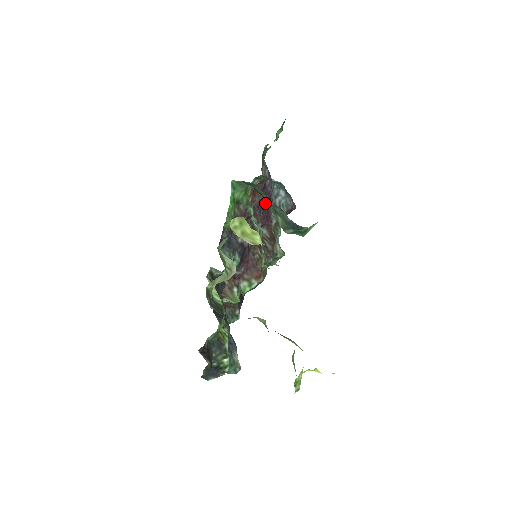
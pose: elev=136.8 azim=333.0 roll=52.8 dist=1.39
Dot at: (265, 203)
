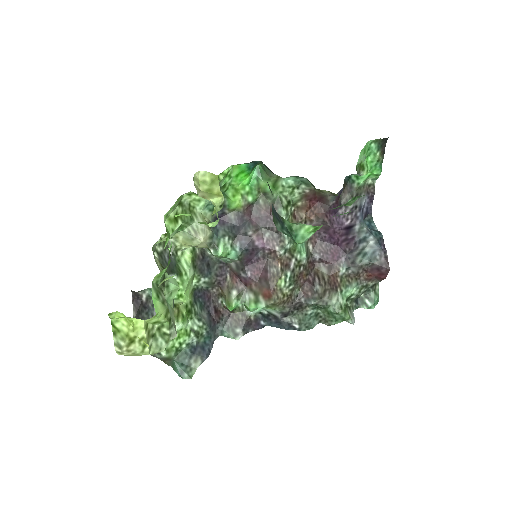
Dot at: occluded
